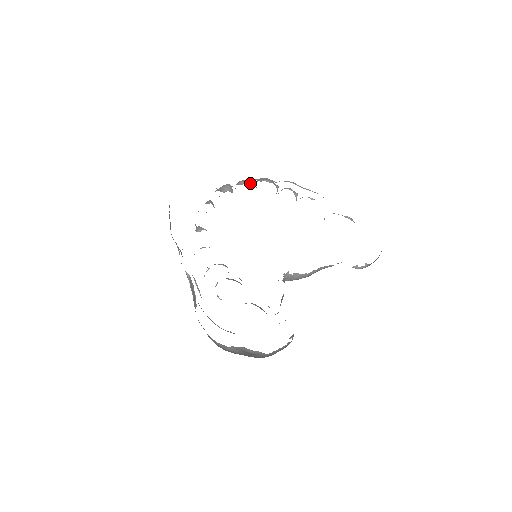
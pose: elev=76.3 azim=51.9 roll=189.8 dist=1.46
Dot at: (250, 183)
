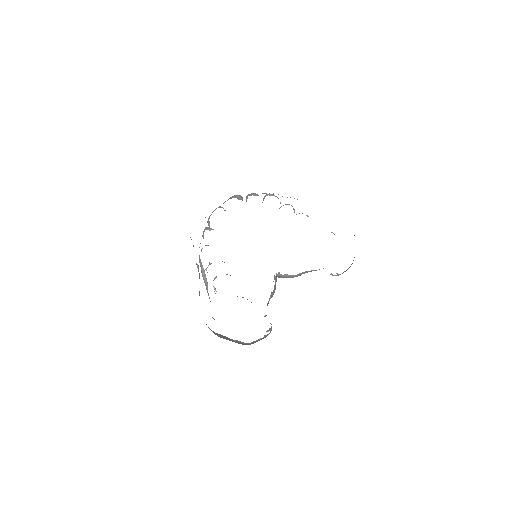
Dot at: occluded
